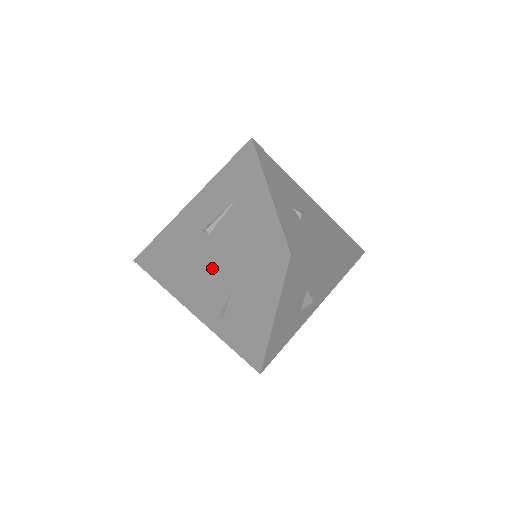
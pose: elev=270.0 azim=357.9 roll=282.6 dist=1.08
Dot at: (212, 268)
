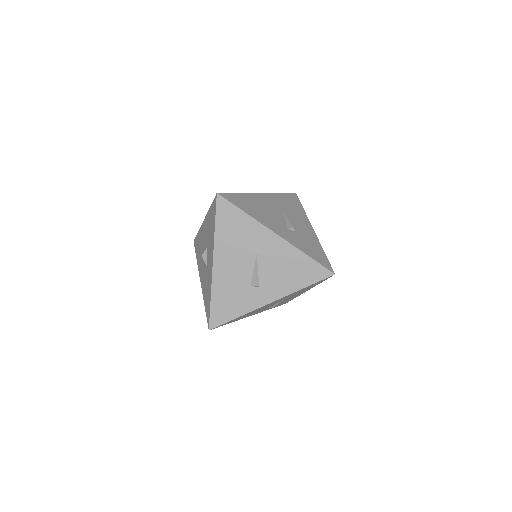
Dot at: occluded
